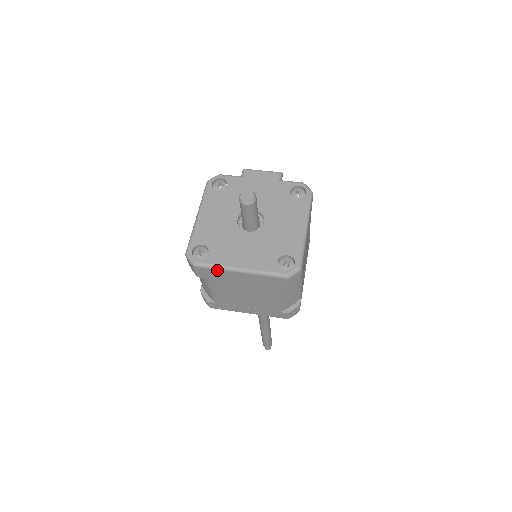
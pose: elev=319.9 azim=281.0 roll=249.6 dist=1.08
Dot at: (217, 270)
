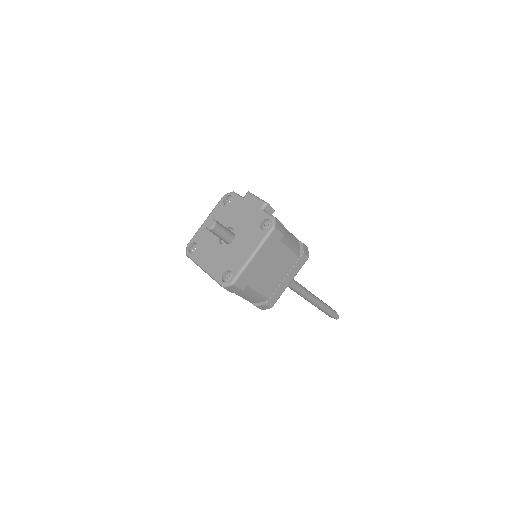
Dot at: (196, 264)
